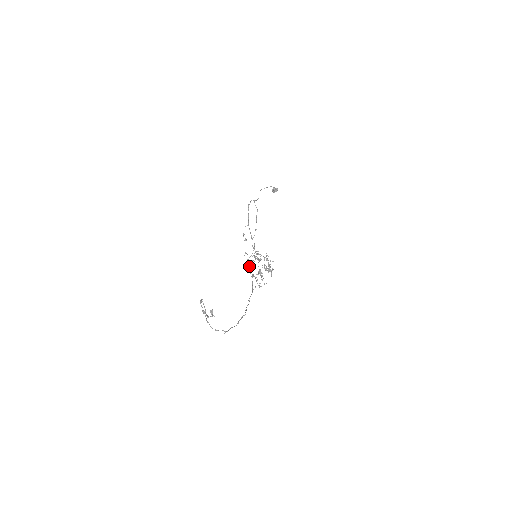
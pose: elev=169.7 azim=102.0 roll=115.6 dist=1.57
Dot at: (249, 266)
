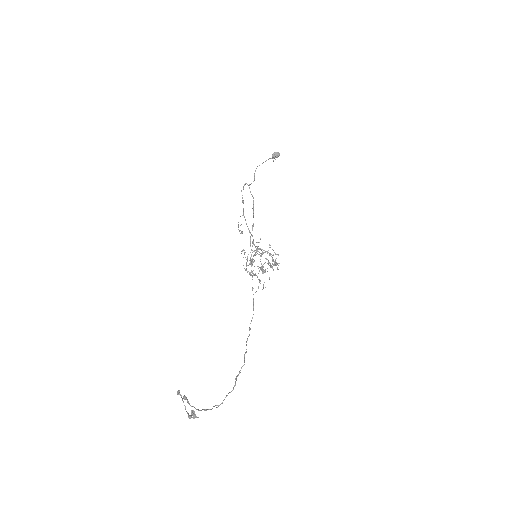
Dot at: occluded
